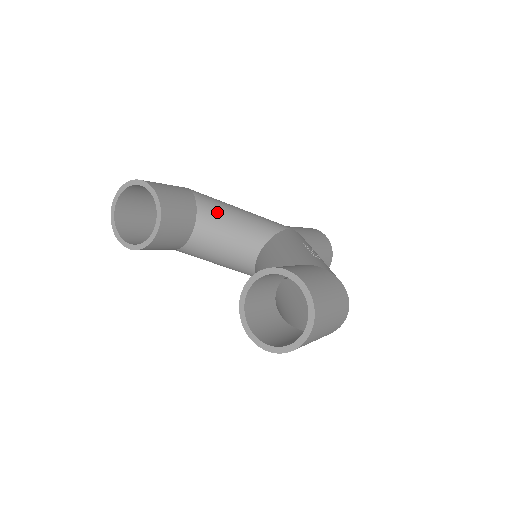
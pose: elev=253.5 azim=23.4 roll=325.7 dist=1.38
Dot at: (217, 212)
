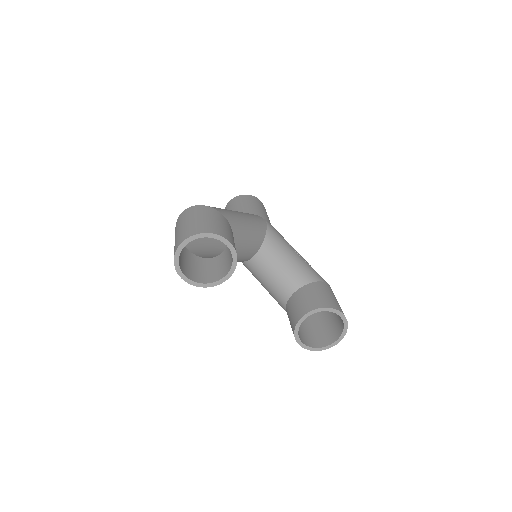
Dot at: (241, 232)
